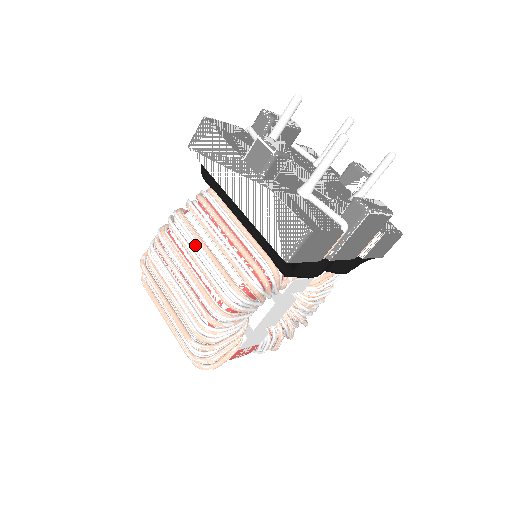
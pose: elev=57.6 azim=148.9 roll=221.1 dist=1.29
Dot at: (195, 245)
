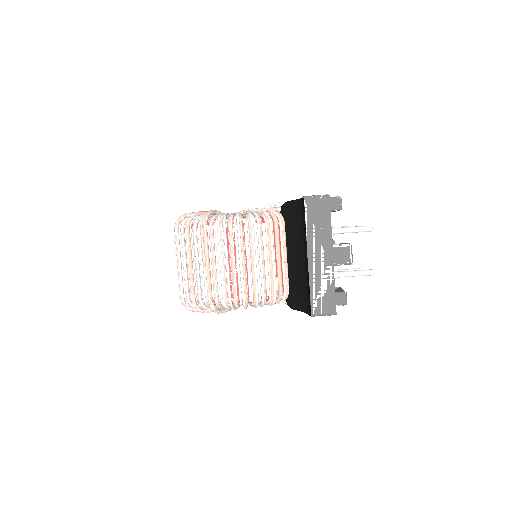
Dot at: (258, 251)
